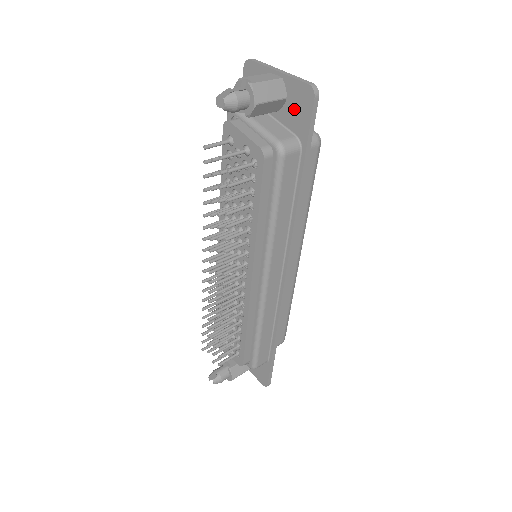
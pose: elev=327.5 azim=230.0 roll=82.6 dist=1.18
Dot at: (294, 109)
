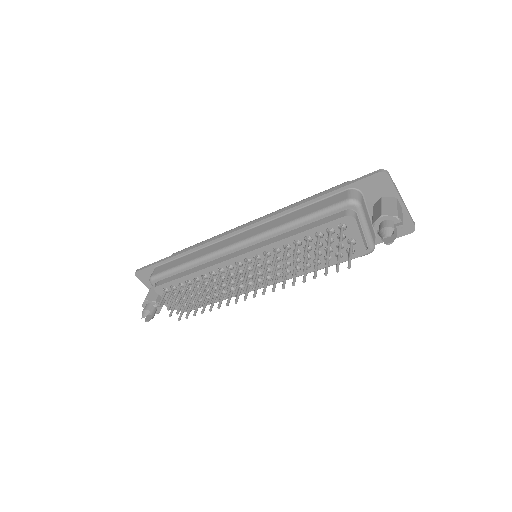
Dot at: occluded
